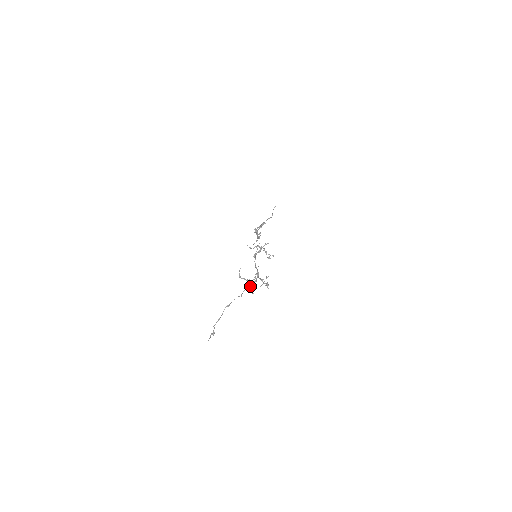
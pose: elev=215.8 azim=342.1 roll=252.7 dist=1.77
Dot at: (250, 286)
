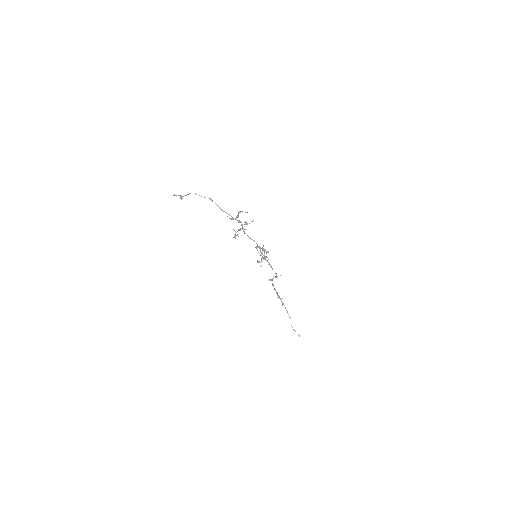
Dot at: (233, 218)
